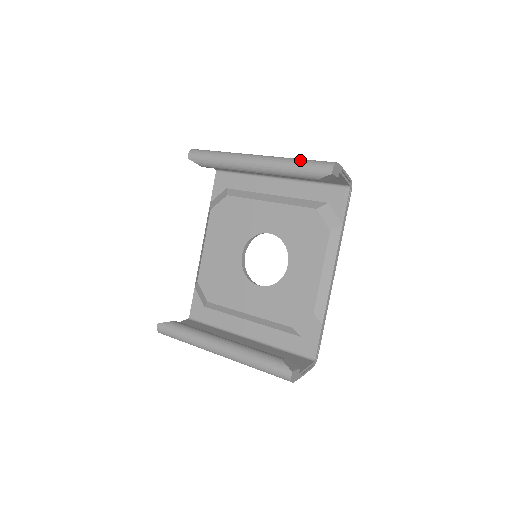
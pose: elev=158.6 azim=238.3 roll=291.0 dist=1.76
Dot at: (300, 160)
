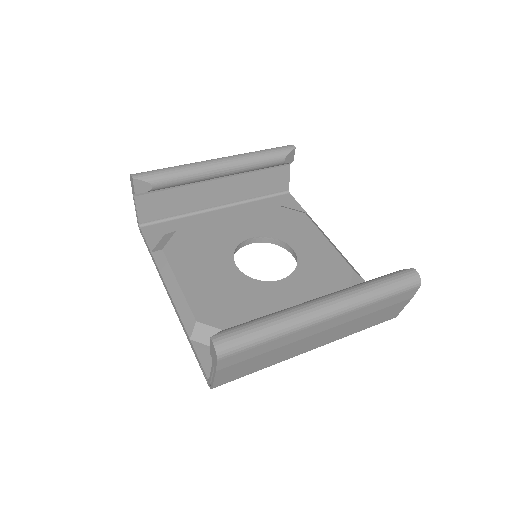
Dot at: (260, 150)
